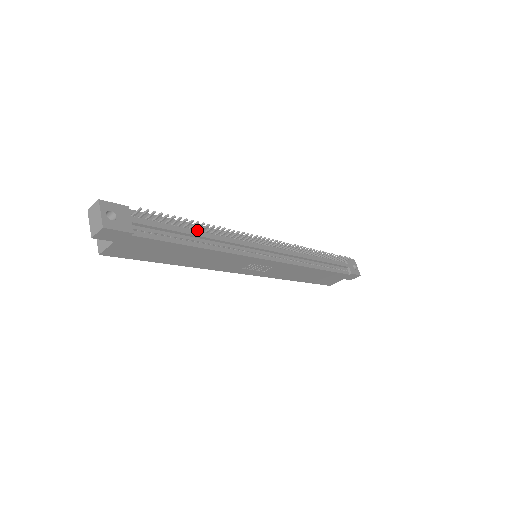
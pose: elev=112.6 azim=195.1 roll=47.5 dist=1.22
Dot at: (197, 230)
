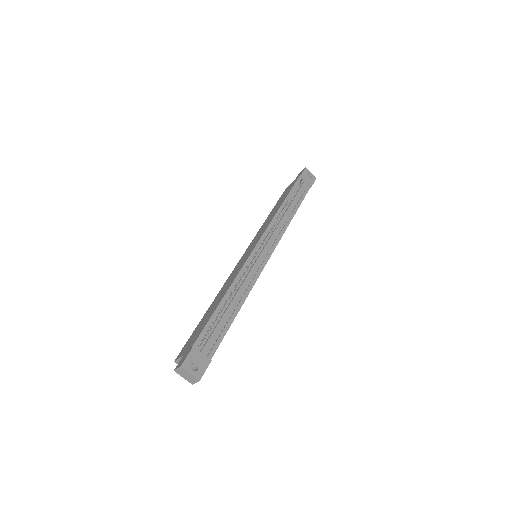
Dot at: (227, 301)
